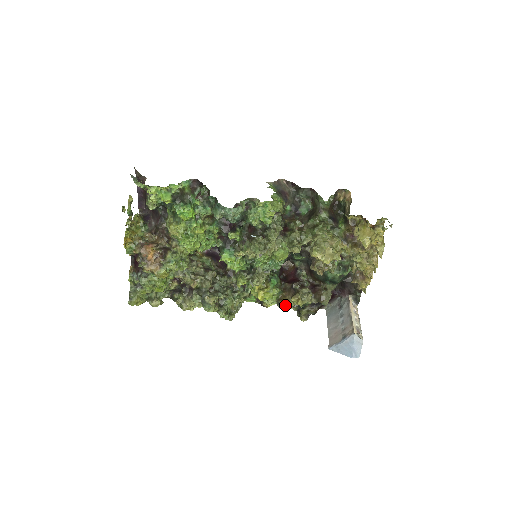
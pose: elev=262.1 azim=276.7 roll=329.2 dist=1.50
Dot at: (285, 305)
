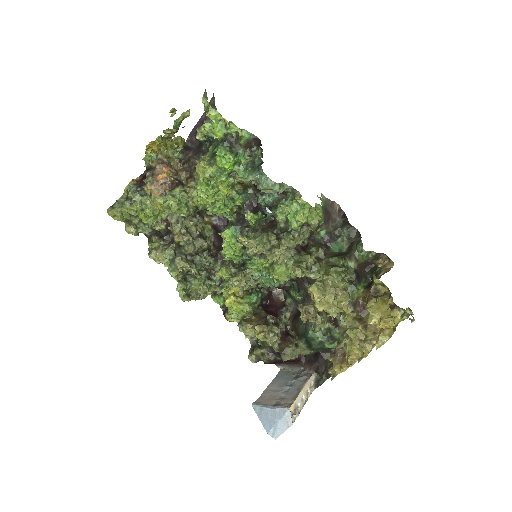
Dot at: (245, 329)
